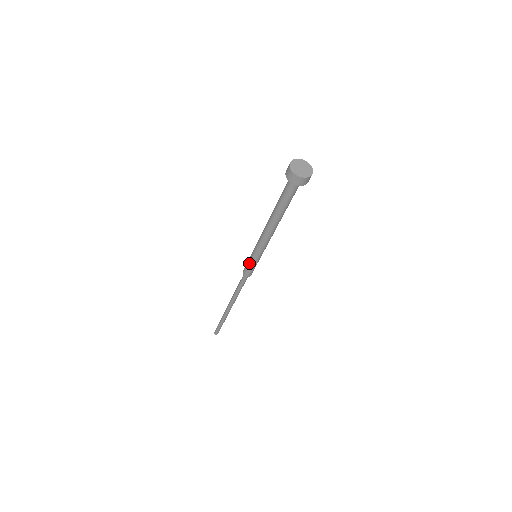
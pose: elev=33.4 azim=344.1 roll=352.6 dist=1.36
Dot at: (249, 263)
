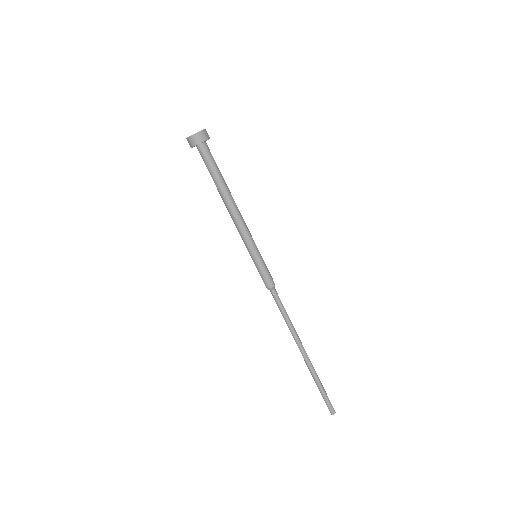
Dot at: (258, 268)
